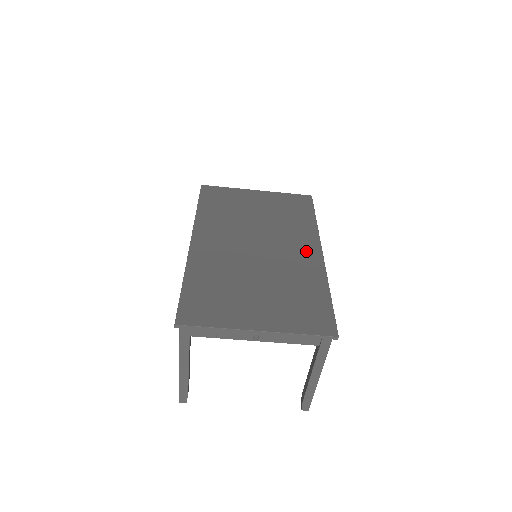
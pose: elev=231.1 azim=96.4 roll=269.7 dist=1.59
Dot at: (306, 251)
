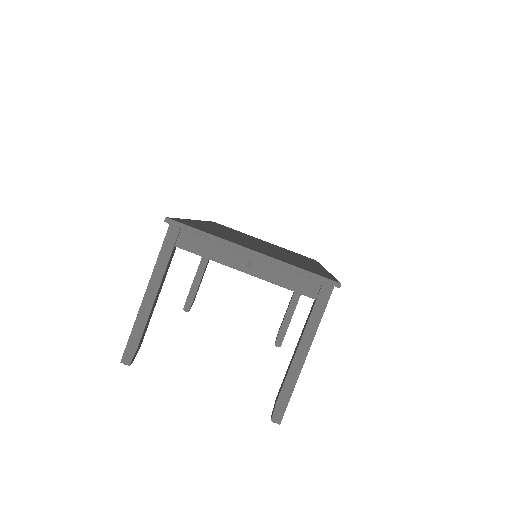
Dot at: occluded
